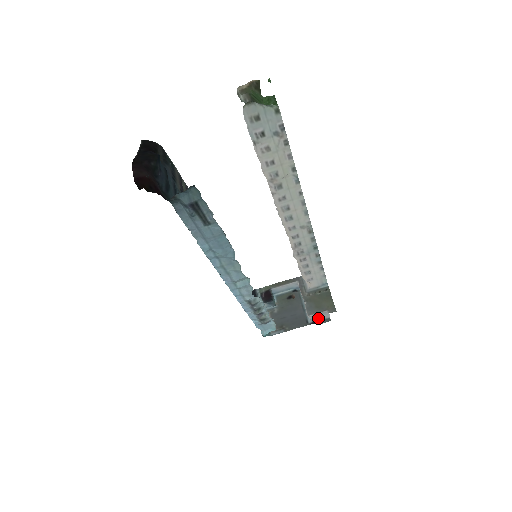
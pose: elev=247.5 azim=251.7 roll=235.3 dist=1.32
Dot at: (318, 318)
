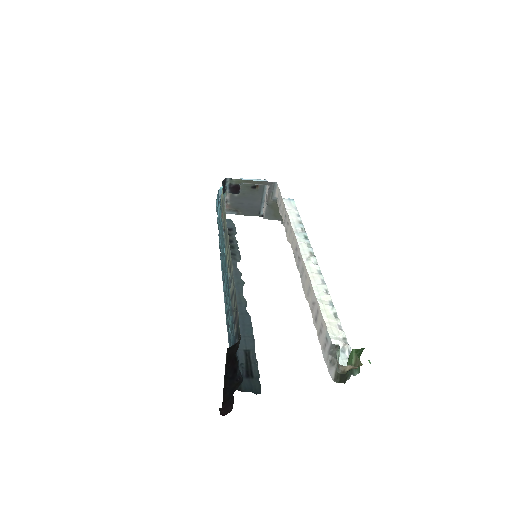
Dot at: occluded
